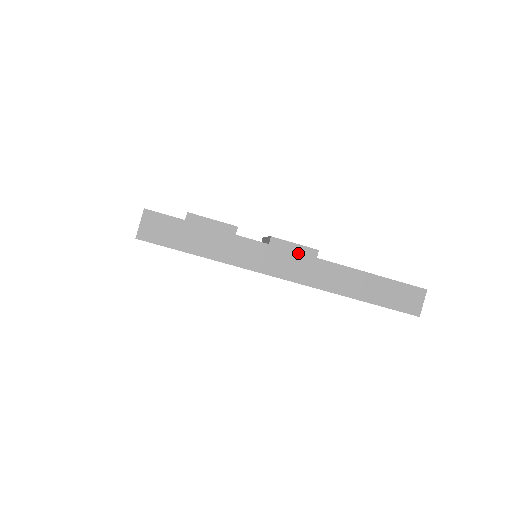
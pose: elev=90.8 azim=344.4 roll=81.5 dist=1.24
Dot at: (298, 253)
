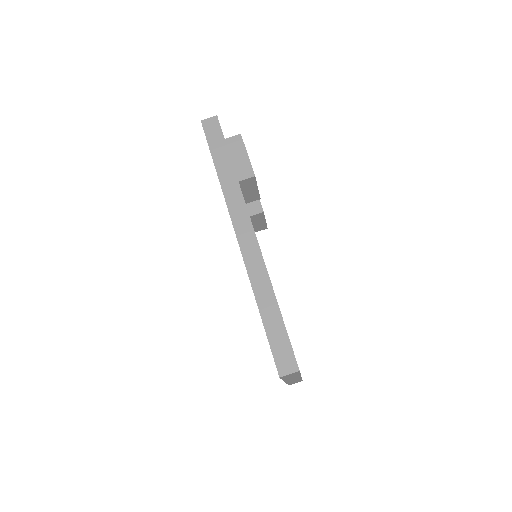
Dot at: (301, 377)
